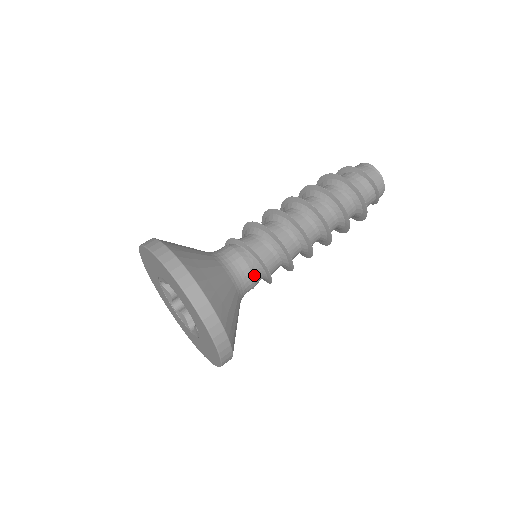
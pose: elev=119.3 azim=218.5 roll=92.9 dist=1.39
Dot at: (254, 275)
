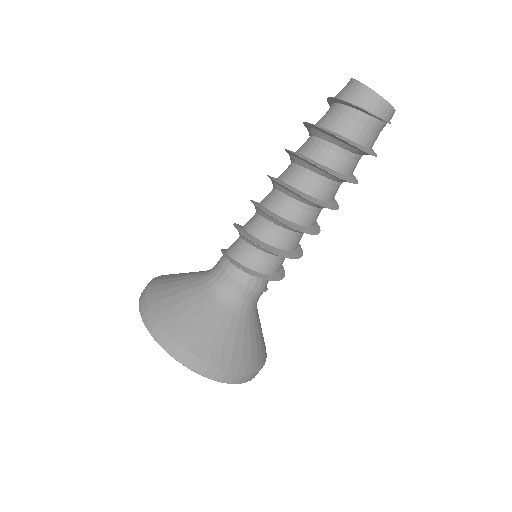
Dot at: (240, 282)
